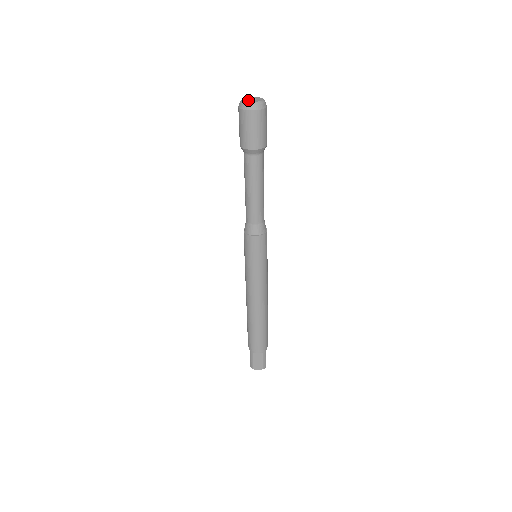
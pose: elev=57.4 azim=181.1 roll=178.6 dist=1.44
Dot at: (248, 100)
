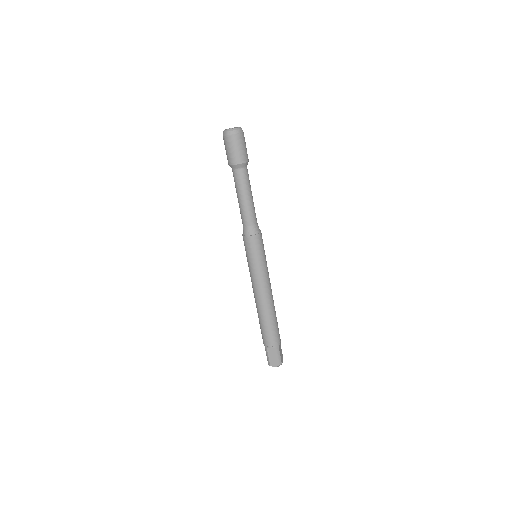
Dot at: (228, 129)
